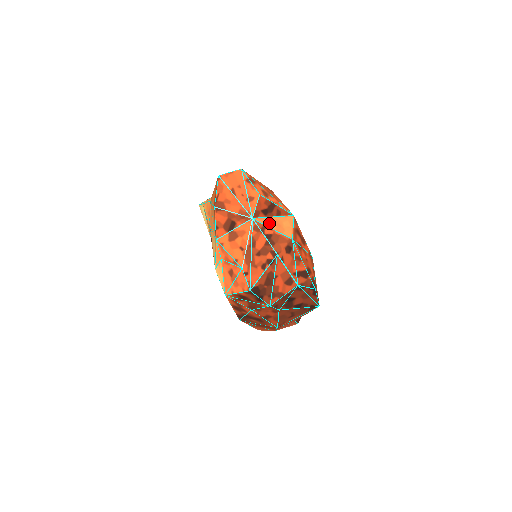
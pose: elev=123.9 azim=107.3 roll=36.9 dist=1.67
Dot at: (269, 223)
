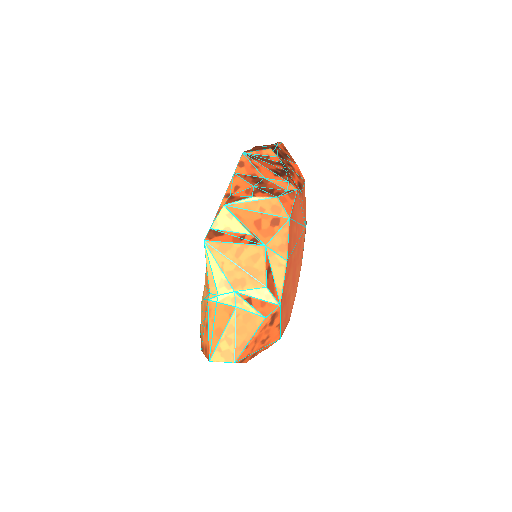
Dot at: occluded
